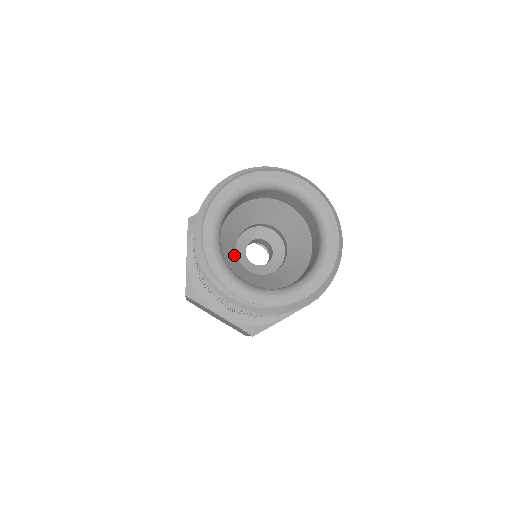
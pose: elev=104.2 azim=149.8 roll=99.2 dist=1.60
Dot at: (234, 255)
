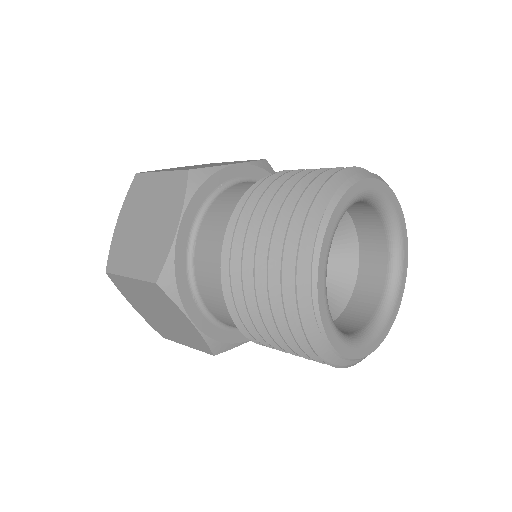
Dot at: occluded
